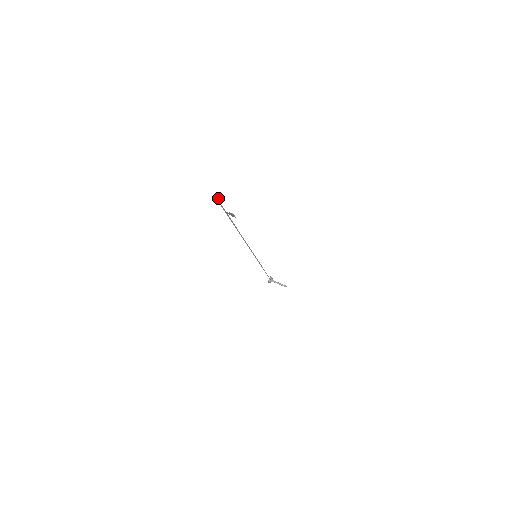
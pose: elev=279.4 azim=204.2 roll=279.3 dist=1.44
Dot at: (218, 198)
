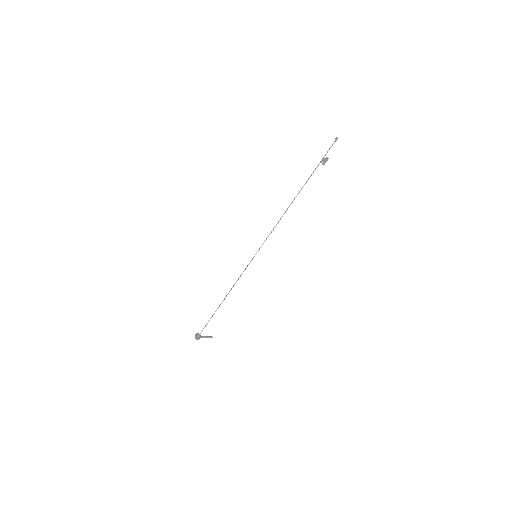
Dot at: (337, 137)
